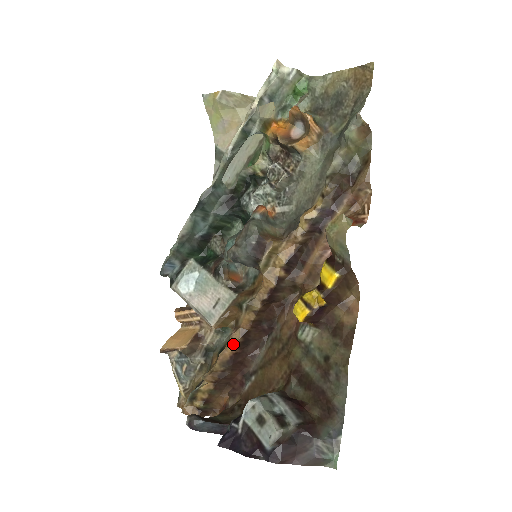
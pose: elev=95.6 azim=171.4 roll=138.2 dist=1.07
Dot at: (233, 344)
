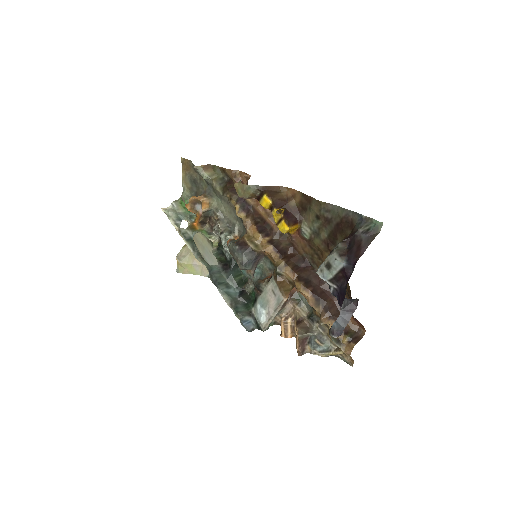
Dot at: (303, 290)
